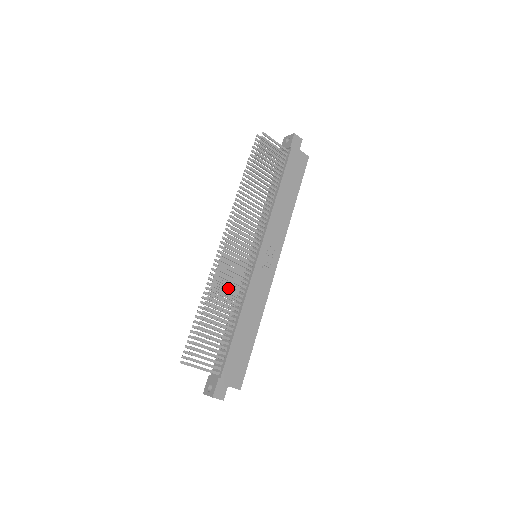
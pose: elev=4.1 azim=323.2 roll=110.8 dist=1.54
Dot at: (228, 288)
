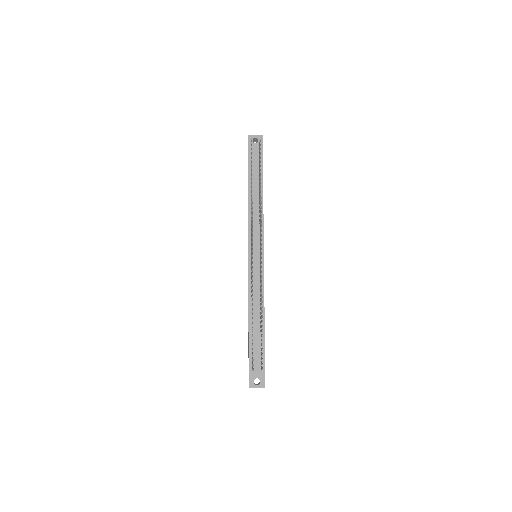
Dot at: occluded
